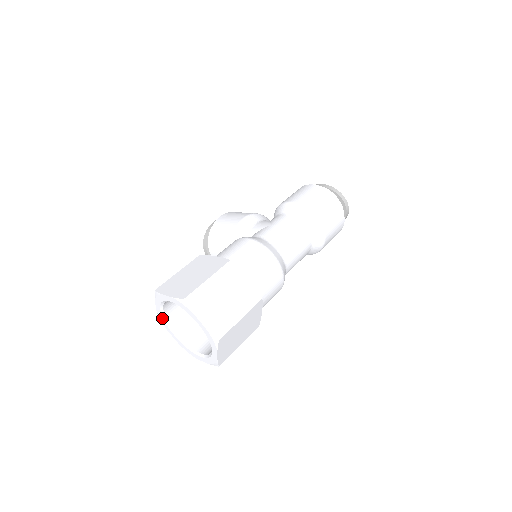
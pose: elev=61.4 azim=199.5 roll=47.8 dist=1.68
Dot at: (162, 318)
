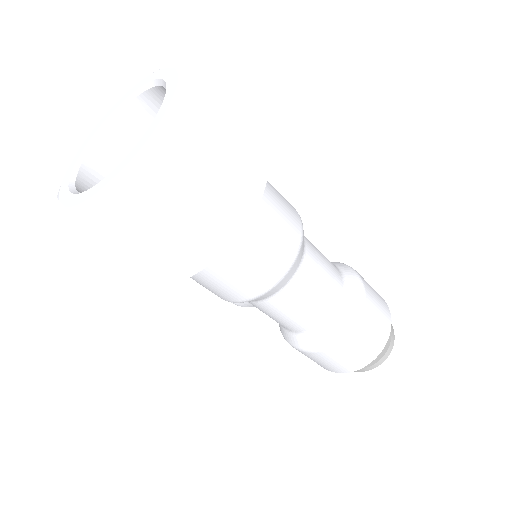
Dot at: (102, 122)
